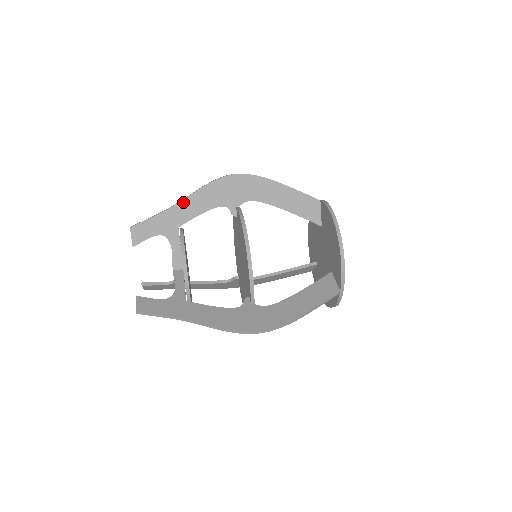
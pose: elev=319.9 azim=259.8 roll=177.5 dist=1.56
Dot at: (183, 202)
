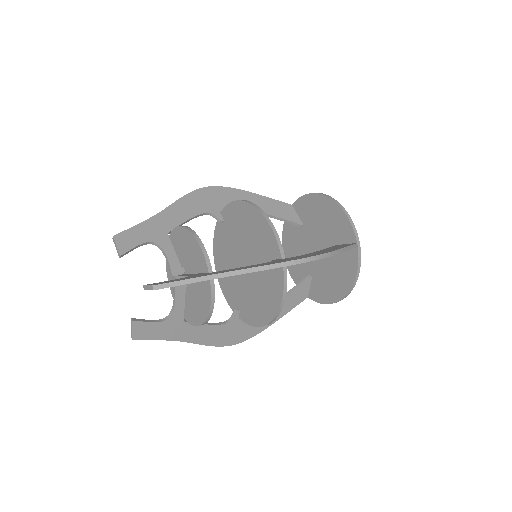
Dot at: (166, 210)
